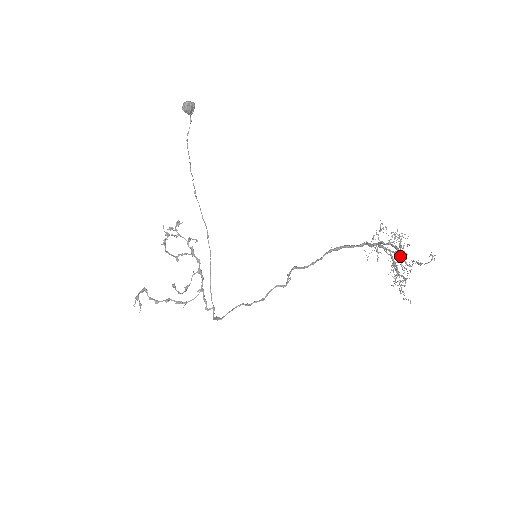
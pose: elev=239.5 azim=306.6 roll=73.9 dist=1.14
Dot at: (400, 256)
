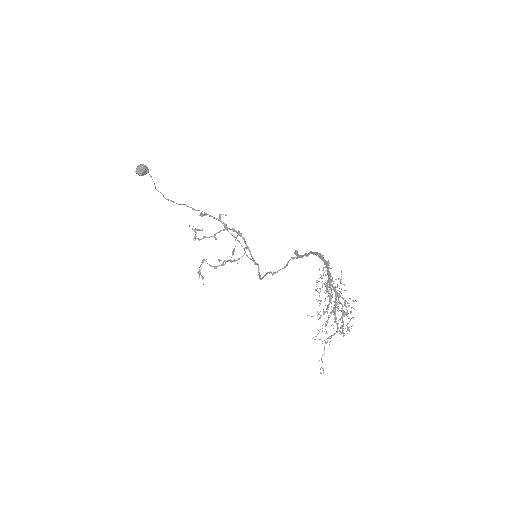
Dot at: (328, 317)
